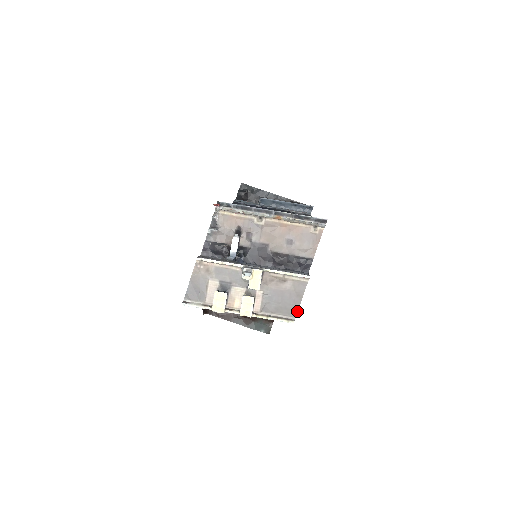
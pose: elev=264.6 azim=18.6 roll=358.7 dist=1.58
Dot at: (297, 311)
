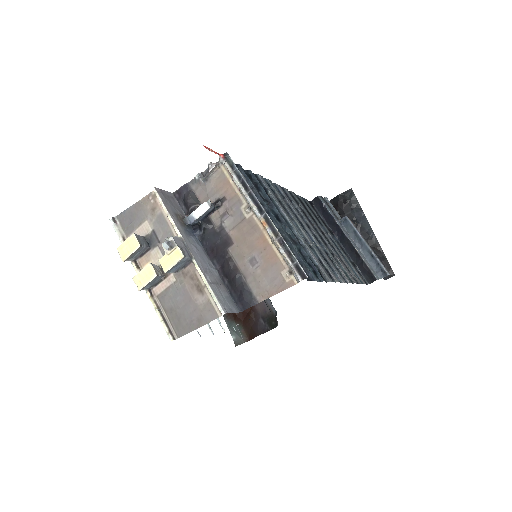
Dot at: (185, 334)
